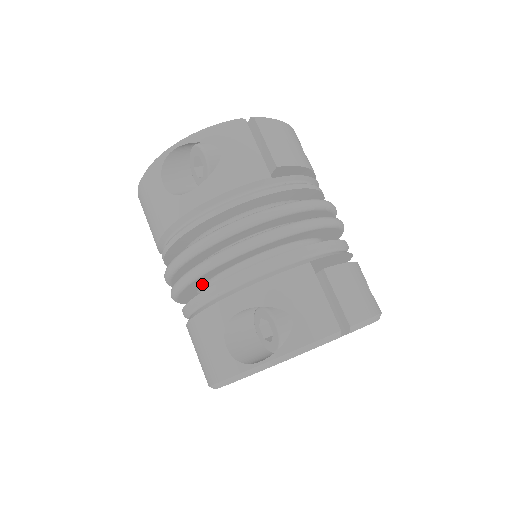
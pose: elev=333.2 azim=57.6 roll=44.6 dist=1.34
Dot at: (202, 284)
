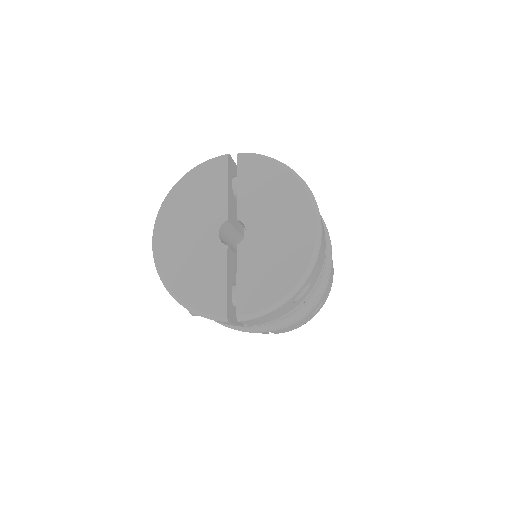
Dot at: occluded
